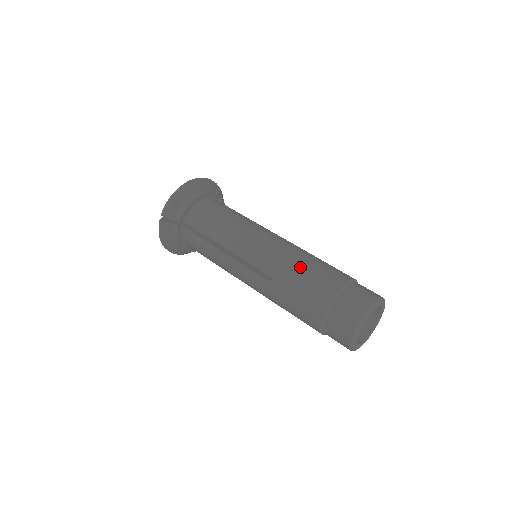
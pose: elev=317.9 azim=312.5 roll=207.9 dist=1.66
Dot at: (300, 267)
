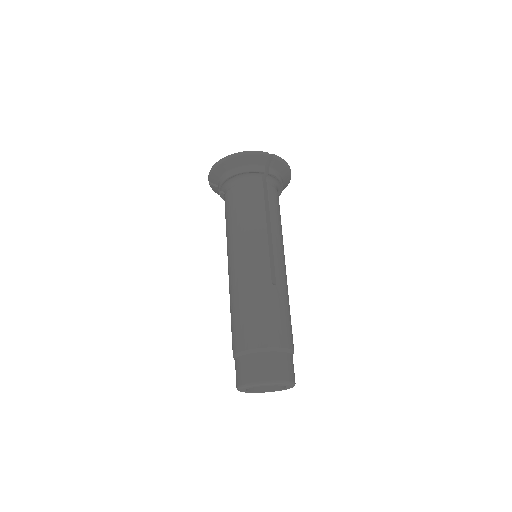
Dot at: (239, 307)
